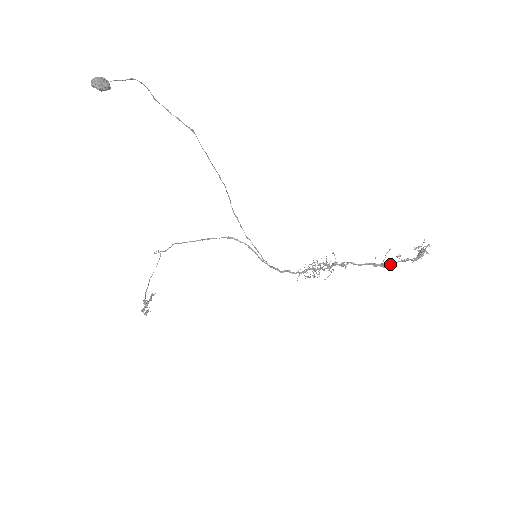
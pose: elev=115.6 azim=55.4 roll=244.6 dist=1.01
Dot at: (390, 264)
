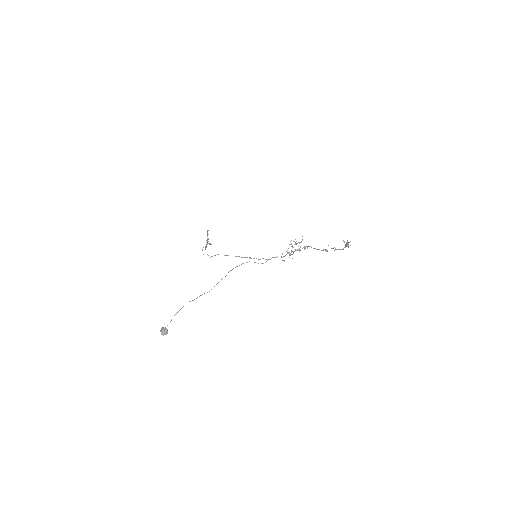
Dot at: occluded
